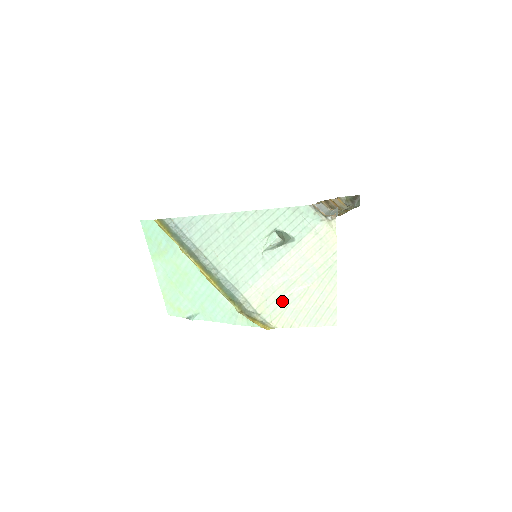
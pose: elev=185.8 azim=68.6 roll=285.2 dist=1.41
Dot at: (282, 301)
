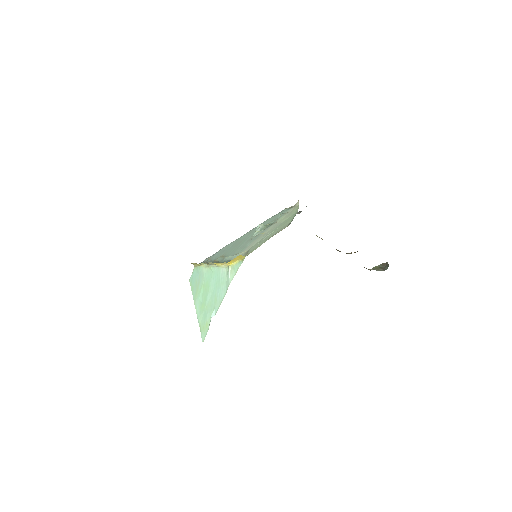
Dot at: (257, 245)
